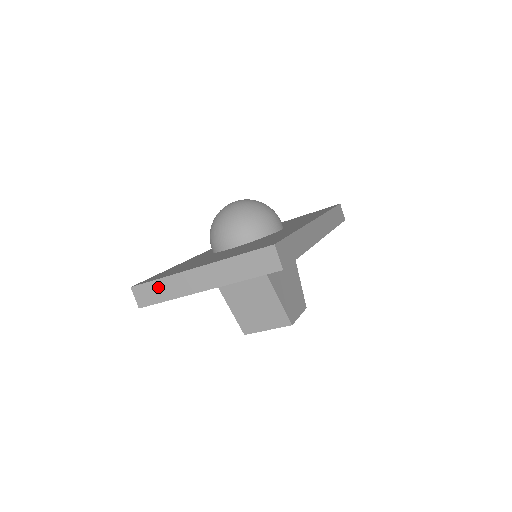
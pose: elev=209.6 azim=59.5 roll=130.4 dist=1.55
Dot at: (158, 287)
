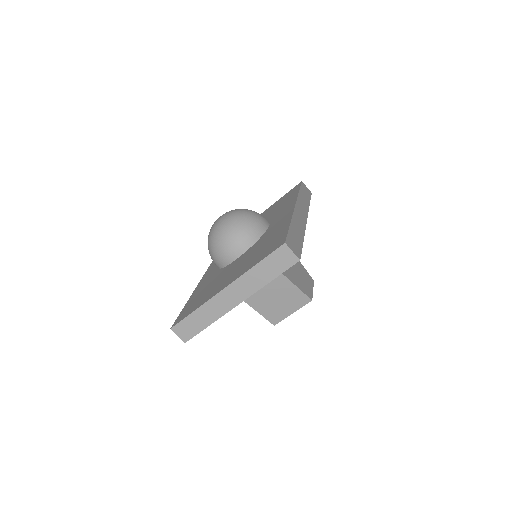
Dot at: (196, 318)
